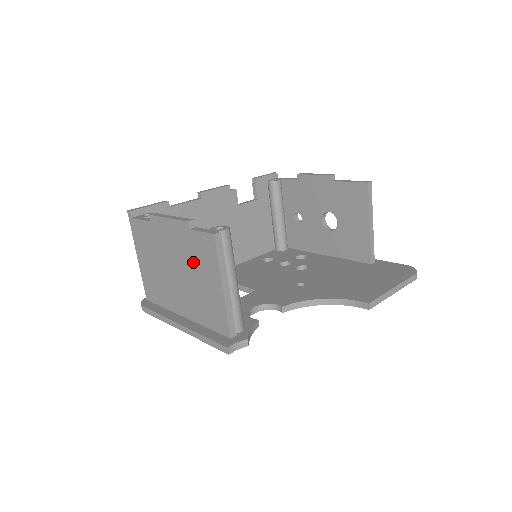
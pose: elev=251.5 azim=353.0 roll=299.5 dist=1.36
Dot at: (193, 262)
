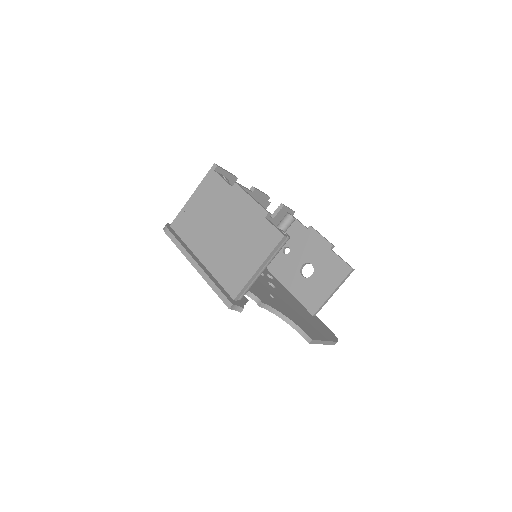
Dot at: (247, 237)
